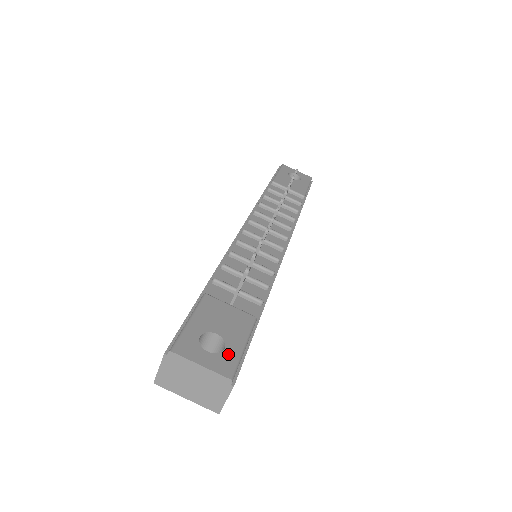
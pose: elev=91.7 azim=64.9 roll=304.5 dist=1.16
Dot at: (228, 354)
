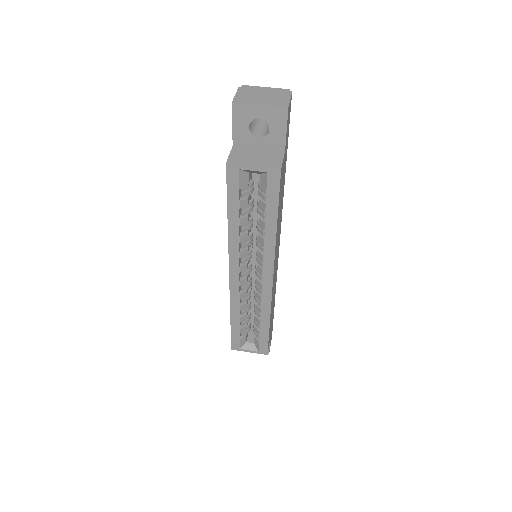
Dot at: occluded
